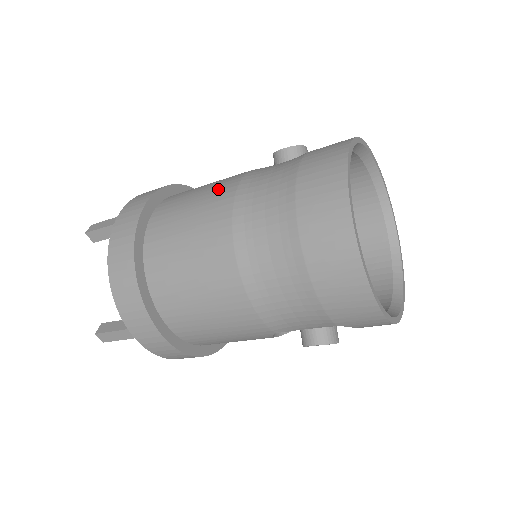
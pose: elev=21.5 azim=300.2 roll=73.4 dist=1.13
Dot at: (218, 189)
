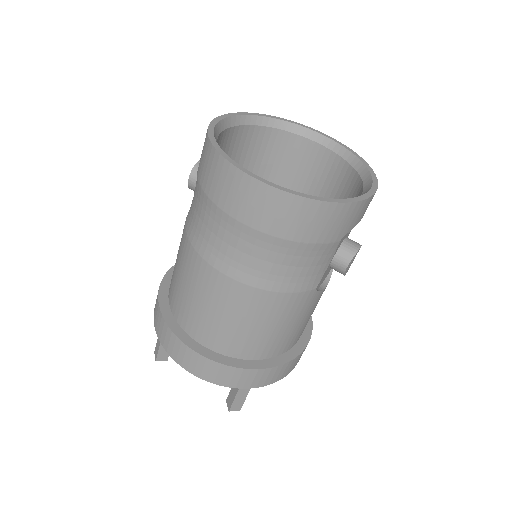
Dot at: (181, 250)
